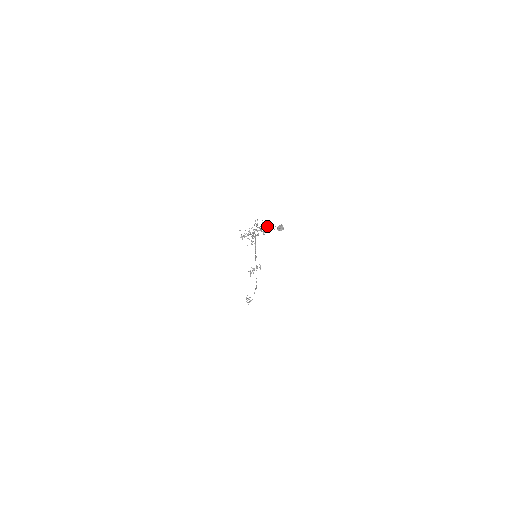
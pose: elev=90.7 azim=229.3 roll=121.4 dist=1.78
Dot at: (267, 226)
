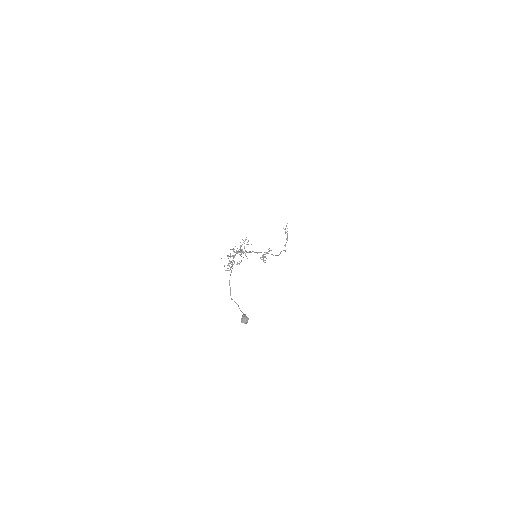
Dot at: (245, 240)
